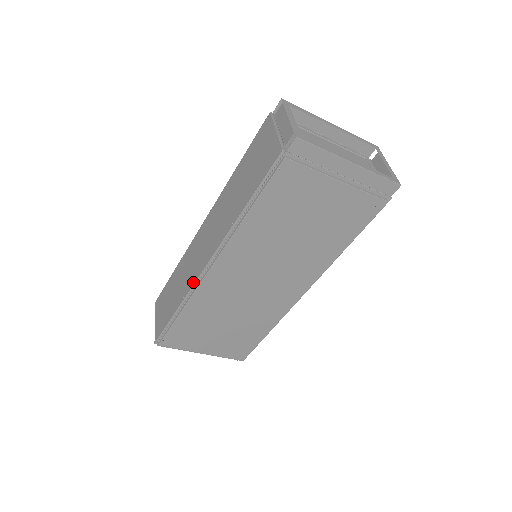
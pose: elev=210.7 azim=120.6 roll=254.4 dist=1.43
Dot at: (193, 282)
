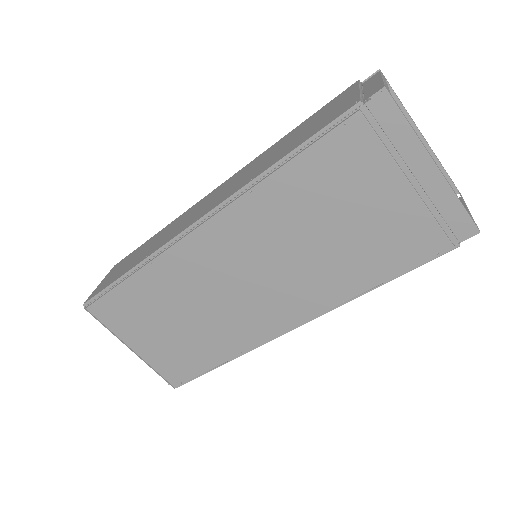
Dot at: (167, 241)
